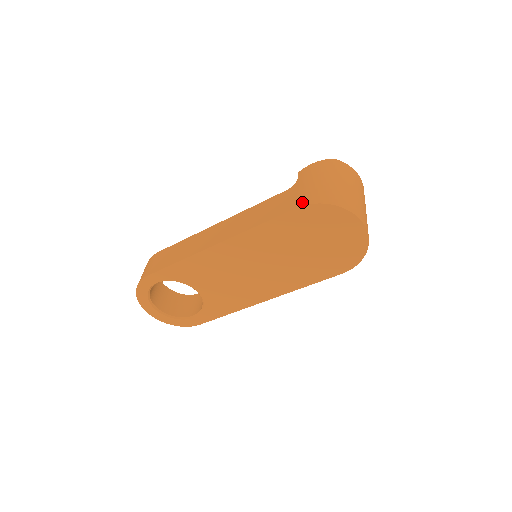
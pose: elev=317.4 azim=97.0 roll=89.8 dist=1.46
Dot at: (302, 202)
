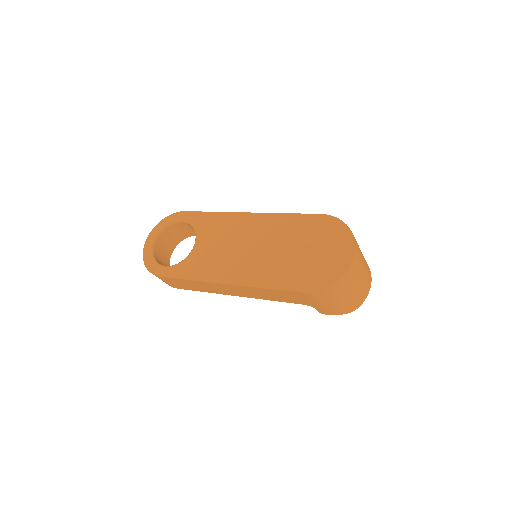
Dot at: occluded
